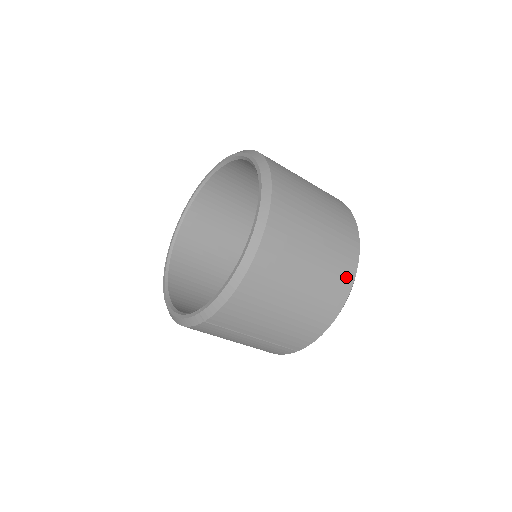
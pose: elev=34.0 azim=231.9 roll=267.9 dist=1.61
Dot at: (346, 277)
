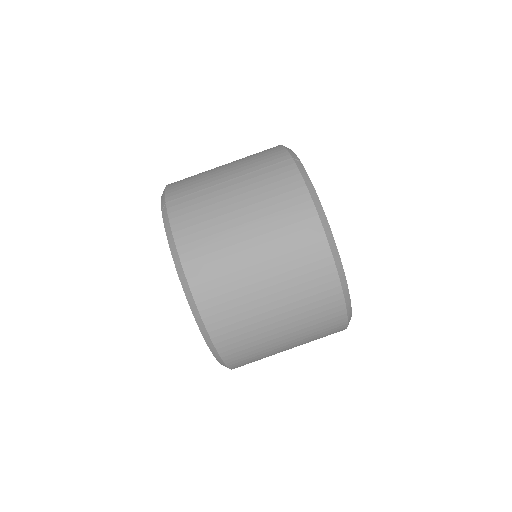
Dot at: occluded
